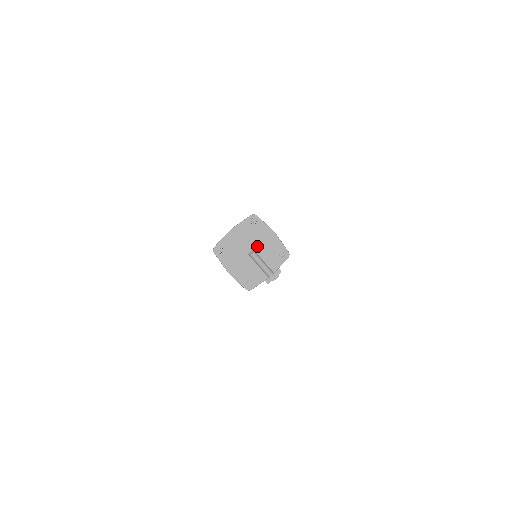
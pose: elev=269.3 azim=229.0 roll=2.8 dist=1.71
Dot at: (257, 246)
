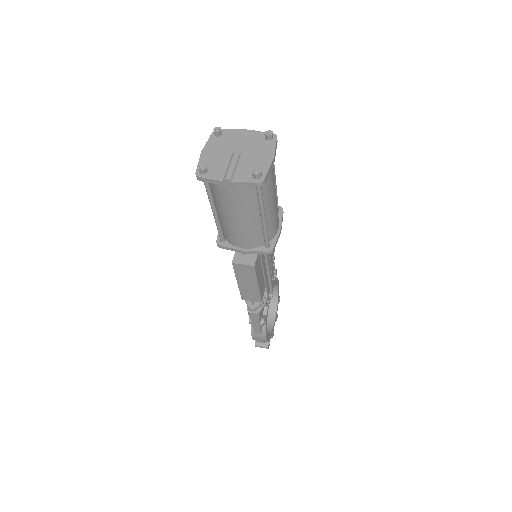
Dot at: (247, 154)
